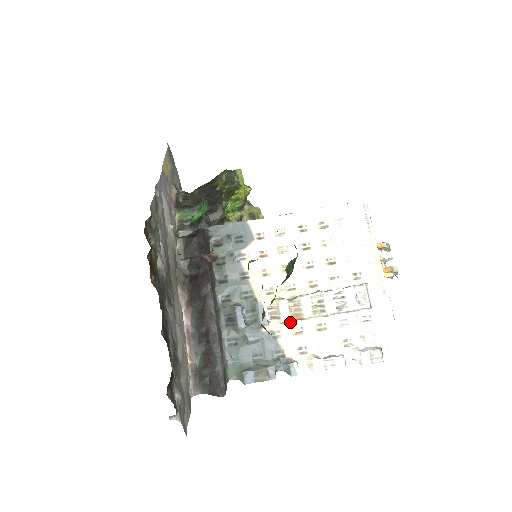
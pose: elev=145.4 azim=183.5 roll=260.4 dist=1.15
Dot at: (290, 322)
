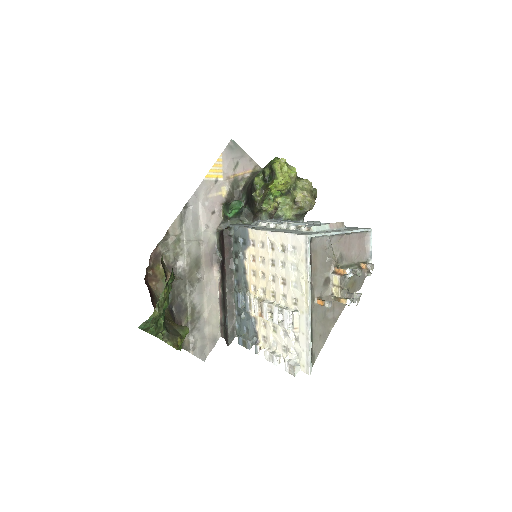
Dot at: occluded
